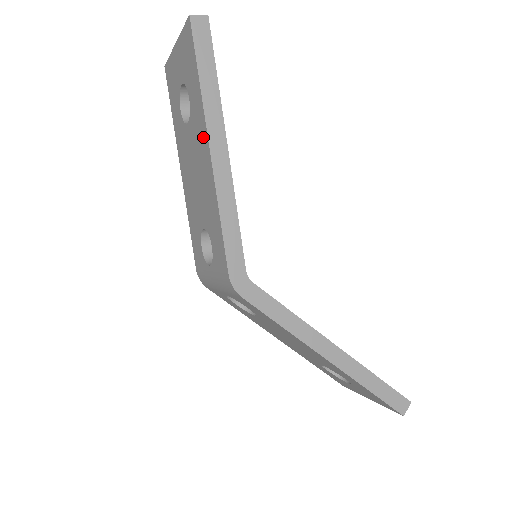
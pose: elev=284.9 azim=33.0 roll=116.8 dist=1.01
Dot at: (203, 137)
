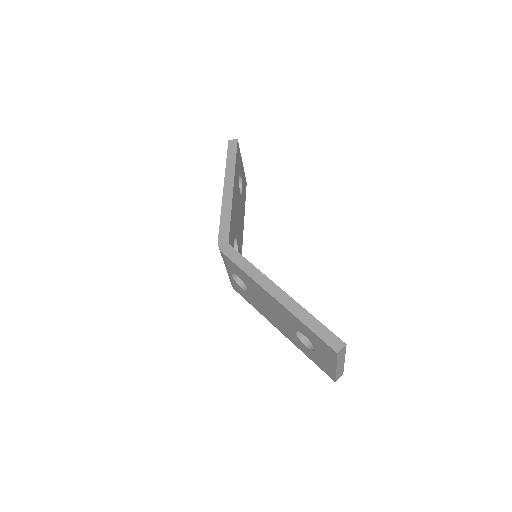
Dot at: occluded
